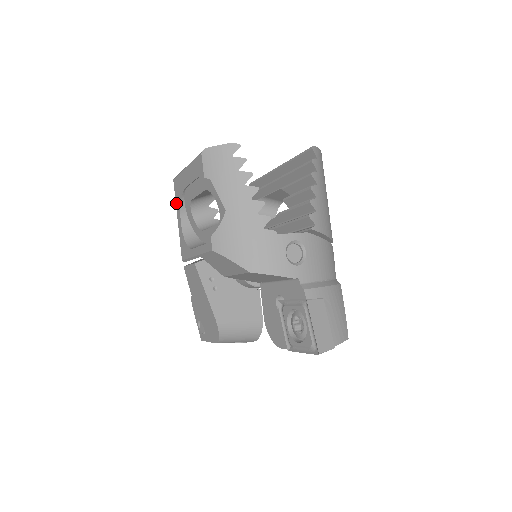
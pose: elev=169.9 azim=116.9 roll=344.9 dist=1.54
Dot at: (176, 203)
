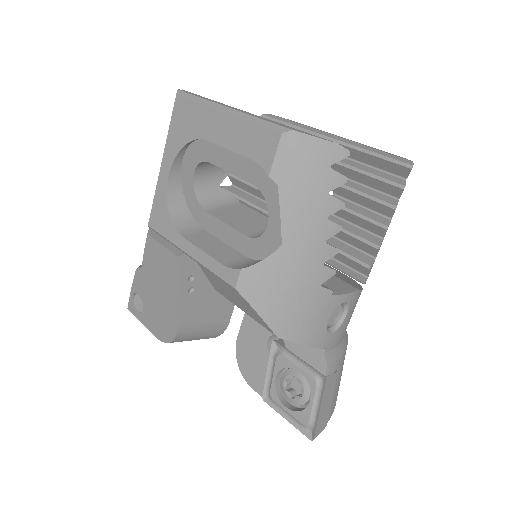
Dot at: (169, 137)
